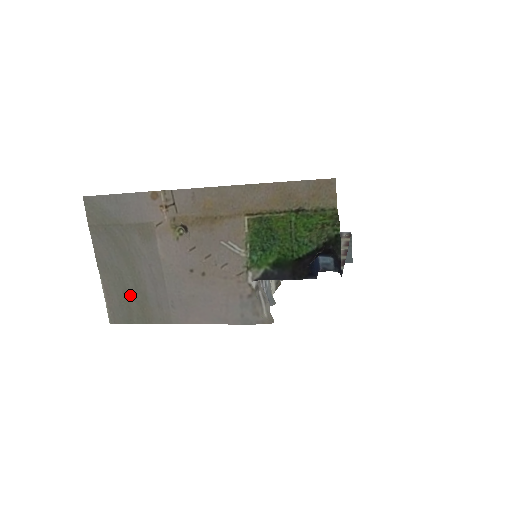
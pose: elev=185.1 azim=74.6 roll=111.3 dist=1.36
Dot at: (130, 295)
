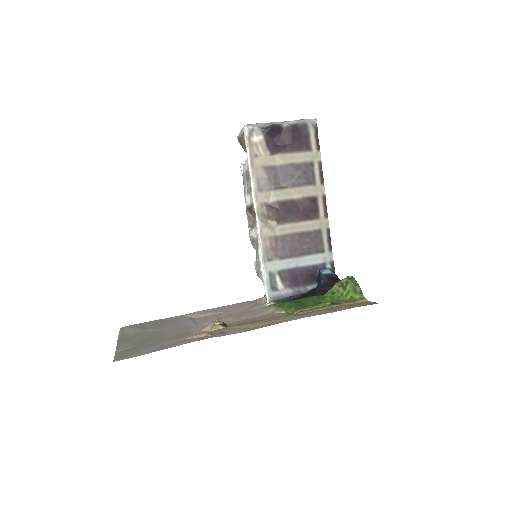
Dot at: (148, 328)
